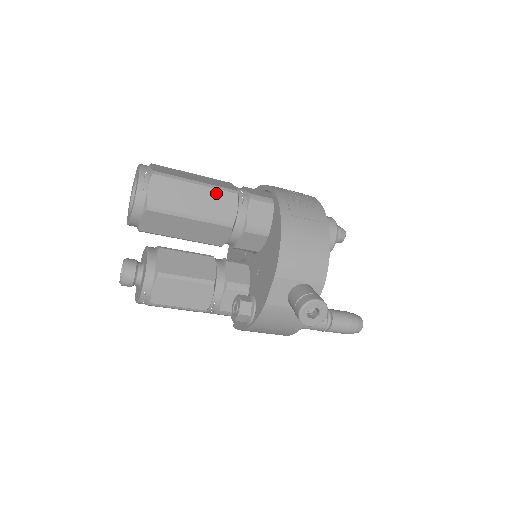
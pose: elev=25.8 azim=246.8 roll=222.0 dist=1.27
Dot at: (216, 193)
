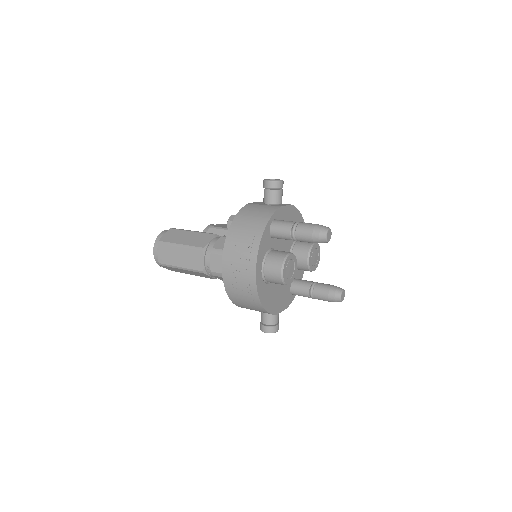
Dot at: (193, 272)
